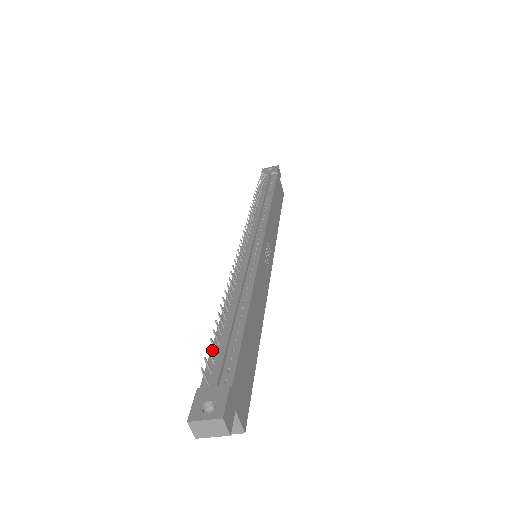
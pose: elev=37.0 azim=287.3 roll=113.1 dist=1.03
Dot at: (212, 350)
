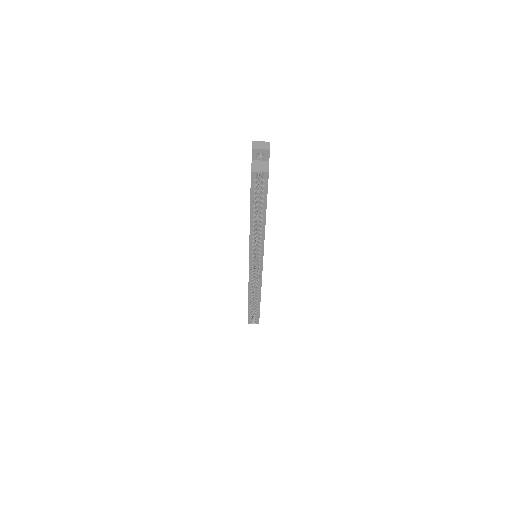
Dot at: occluded
